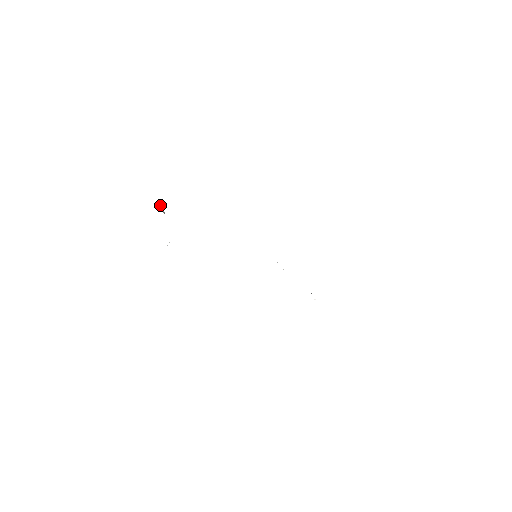
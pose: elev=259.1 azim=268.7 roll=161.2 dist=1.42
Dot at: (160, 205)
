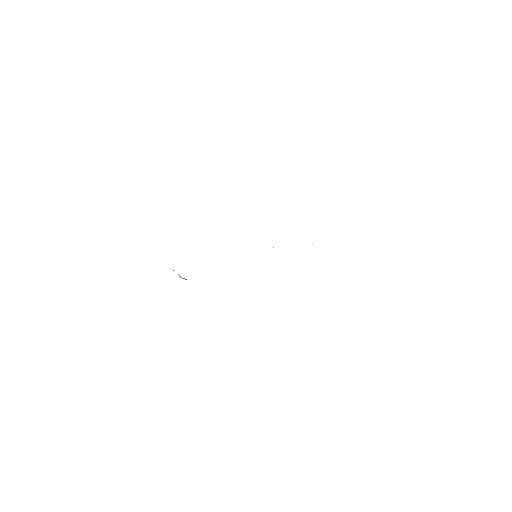
Dot at: (182, 278)
